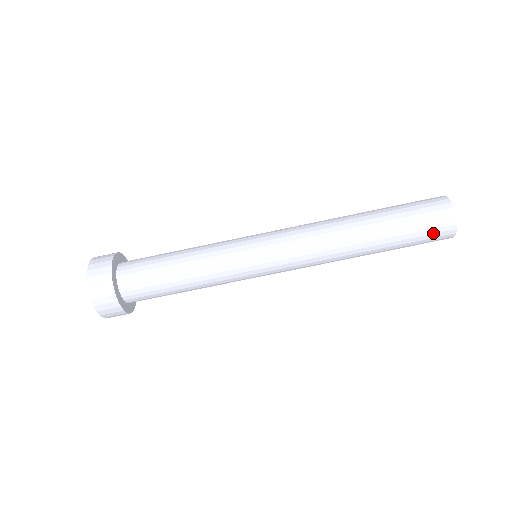
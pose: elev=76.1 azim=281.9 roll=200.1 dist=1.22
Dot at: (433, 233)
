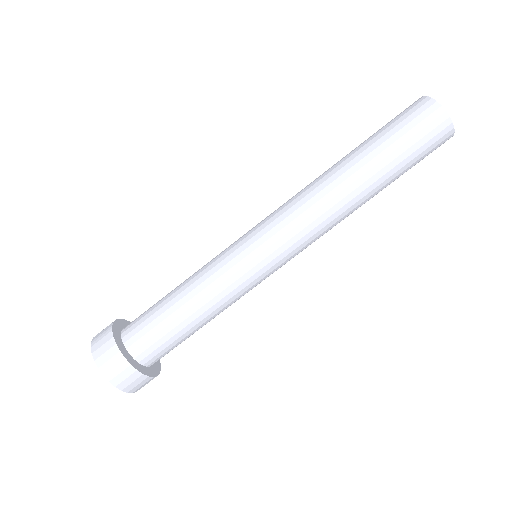
Dot at: (431, 152)
